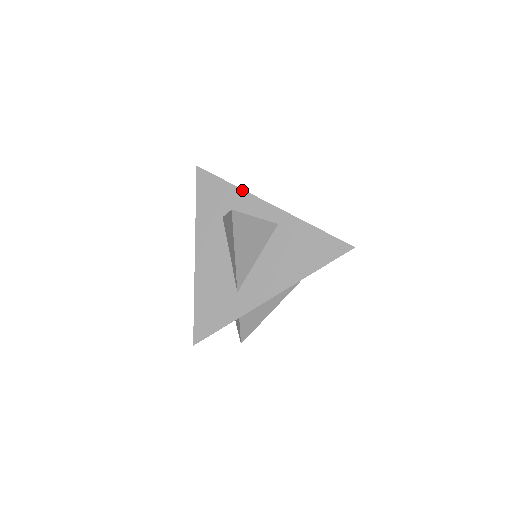
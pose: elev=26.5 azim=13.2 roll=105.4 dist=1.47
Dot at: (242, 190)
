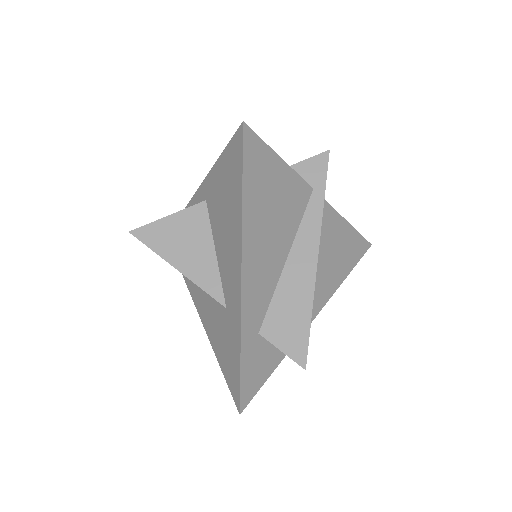
Dot at: occluded
